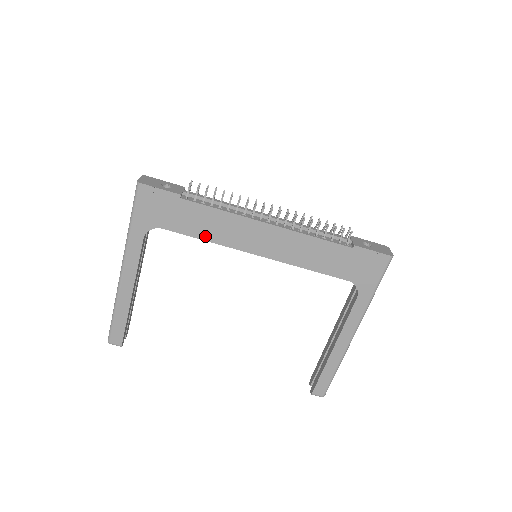
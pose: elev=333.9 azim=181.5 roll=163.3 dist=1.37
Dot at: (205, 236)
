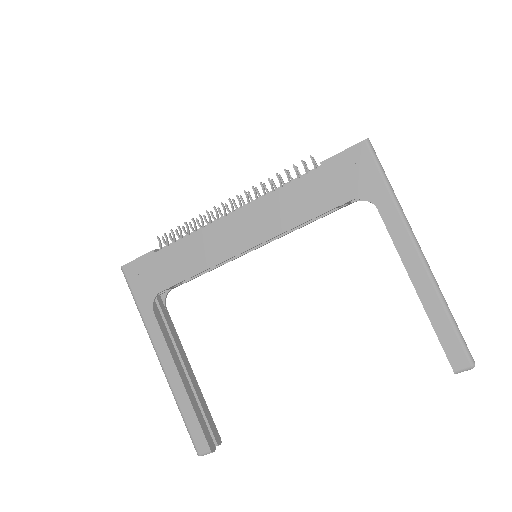
Dot at: (195, 270)
